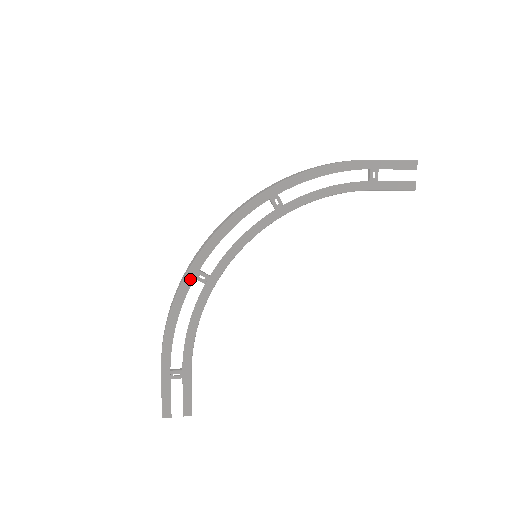
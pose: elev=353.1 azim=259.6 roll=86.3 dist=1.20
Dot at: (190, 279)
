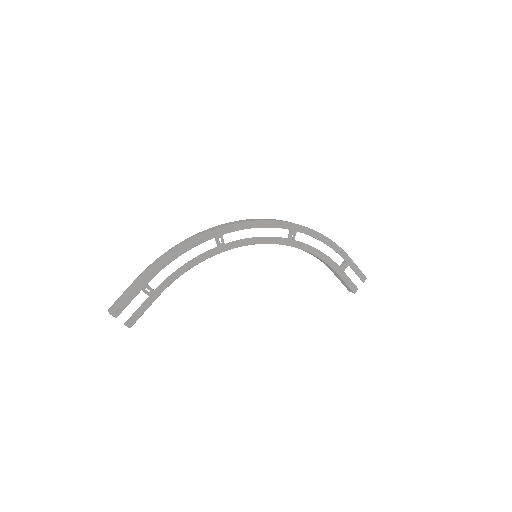
Dot at: (213, 235)
